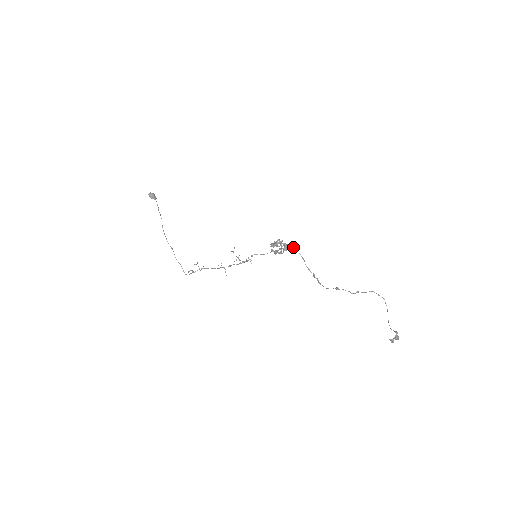
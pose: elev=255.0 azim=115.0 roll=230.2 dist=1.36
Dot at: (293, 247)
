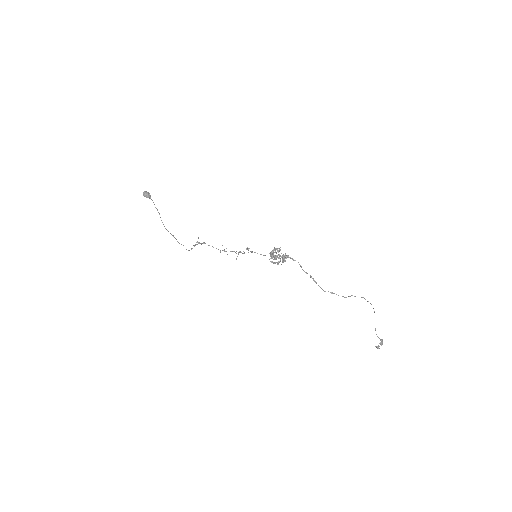
Dot at: (291, 258)
